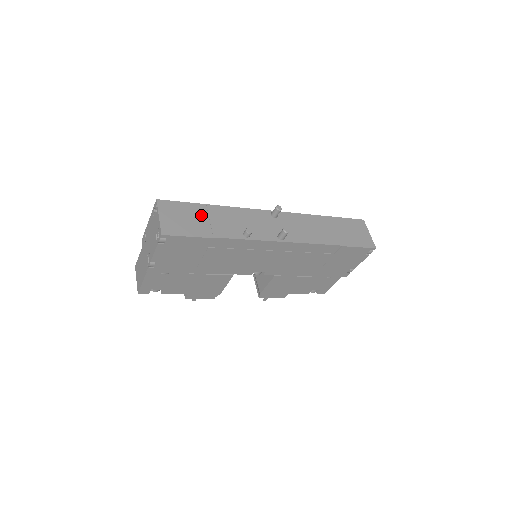
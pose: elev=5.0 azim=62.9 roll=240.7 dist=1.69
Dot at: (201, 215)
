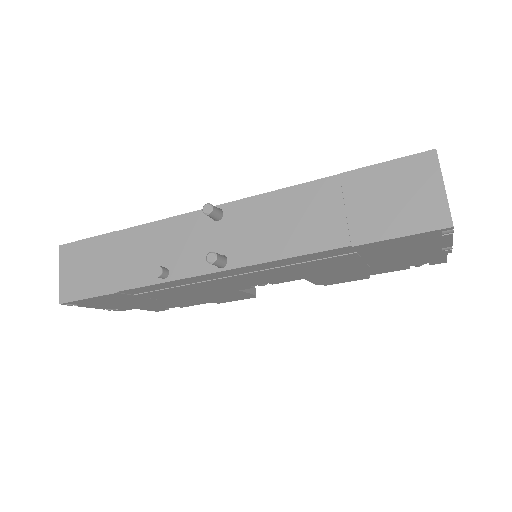
Dot at: (107, 254)
